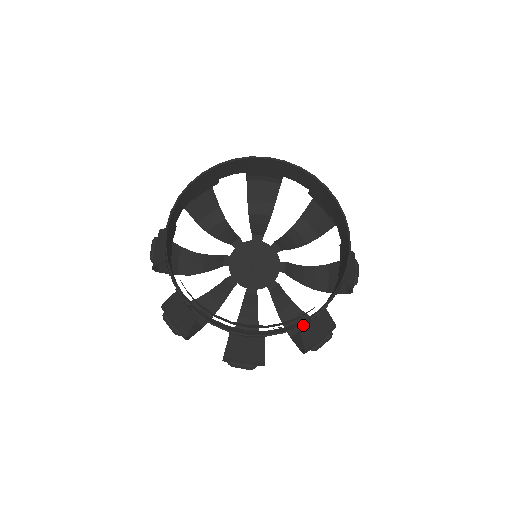
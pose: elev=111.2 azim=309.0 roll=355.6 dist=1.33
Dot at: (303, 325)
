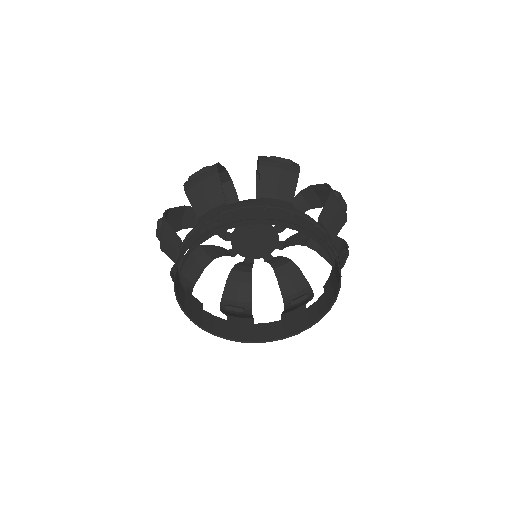
Dot at: (285, 314)
